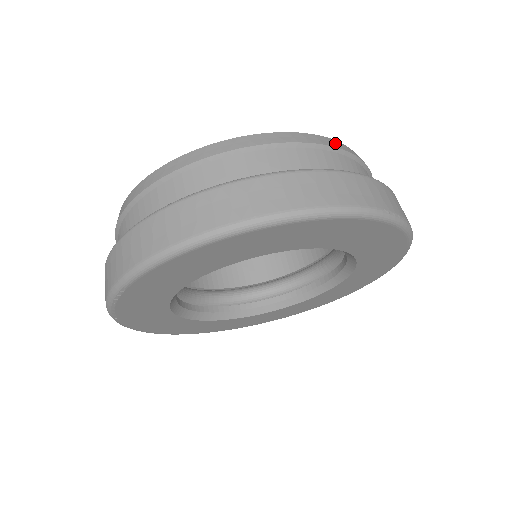
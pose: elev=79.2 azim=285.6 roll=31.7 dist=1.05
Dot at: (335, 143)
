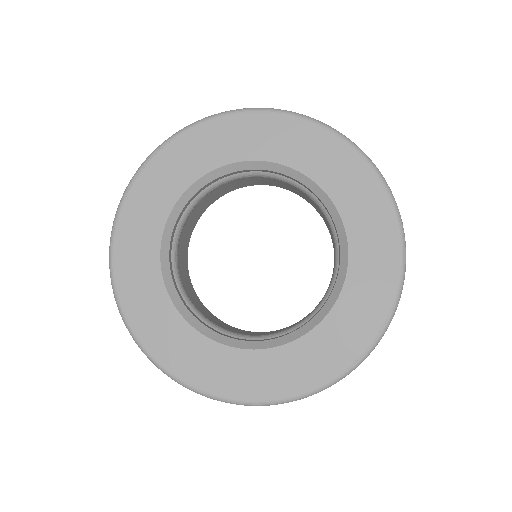
Dot at: occluded
